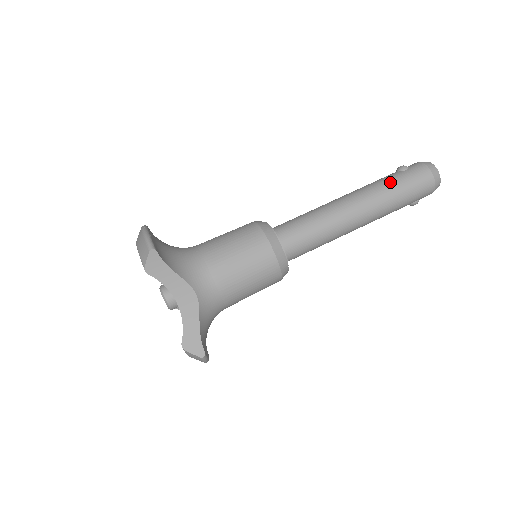
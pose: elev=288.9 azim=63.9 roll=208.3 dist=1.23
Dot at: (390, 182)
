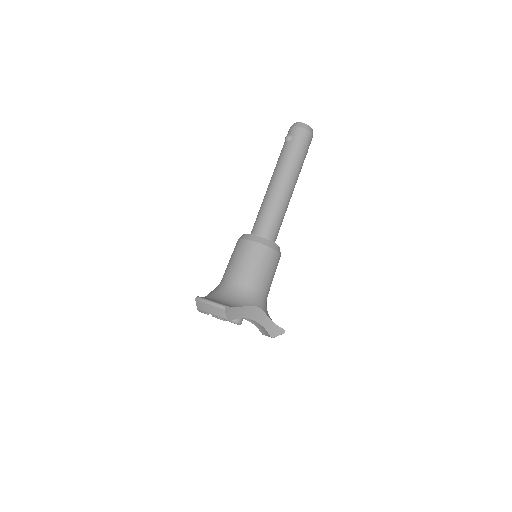
Dot at: (291, 154)
